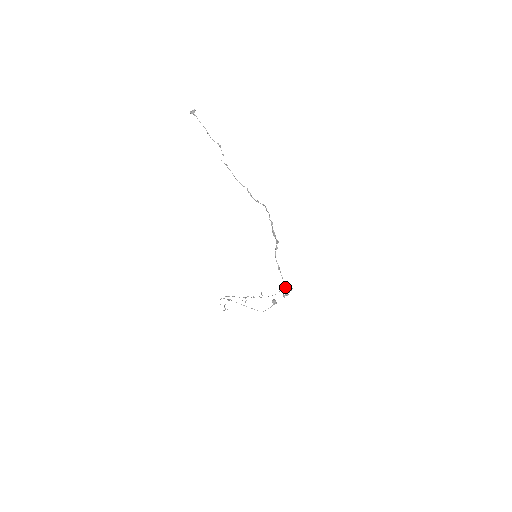
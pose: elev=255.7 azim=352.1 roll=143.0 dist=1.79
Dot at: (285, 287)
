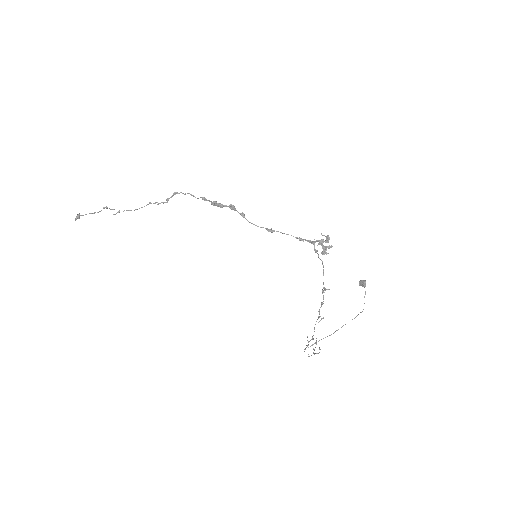
Dot at: (311, 242)
